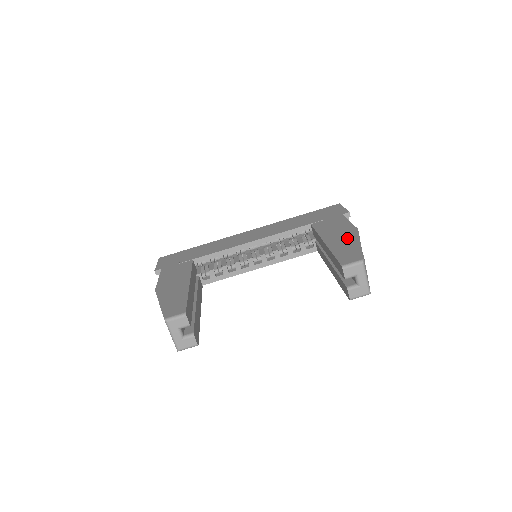
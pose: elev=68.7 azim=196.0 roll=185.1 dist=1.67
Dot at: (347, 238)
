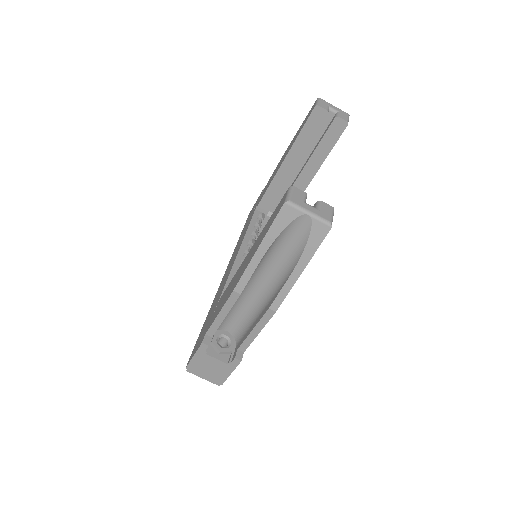
Dot at: (289, 146)
